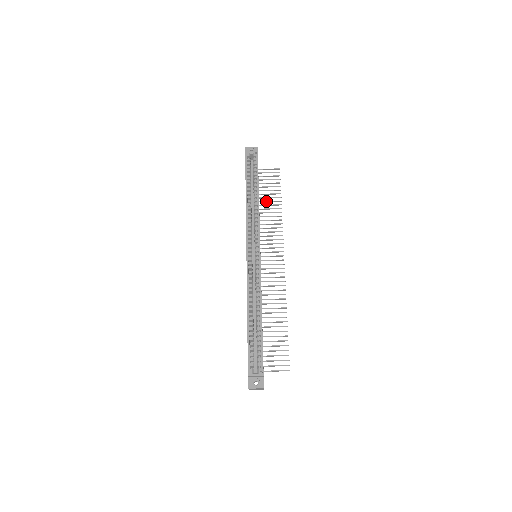
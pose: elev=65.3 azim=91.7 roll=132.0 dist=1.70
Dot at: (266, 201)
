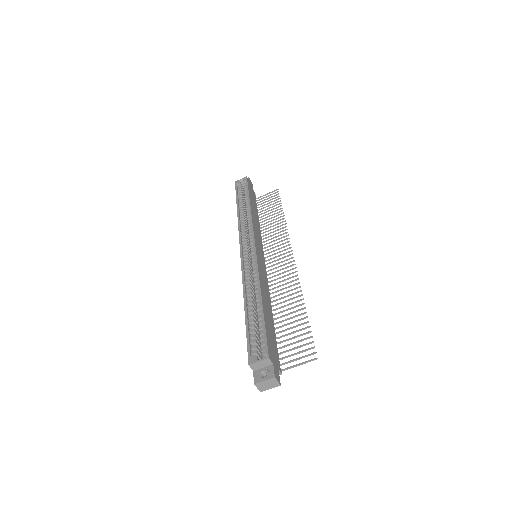
Dot at: (267, 216)
